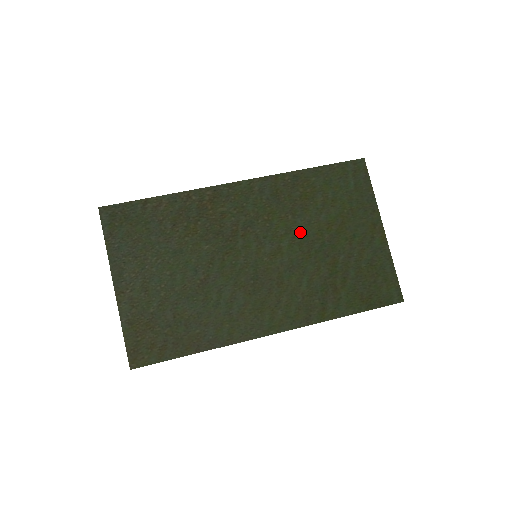
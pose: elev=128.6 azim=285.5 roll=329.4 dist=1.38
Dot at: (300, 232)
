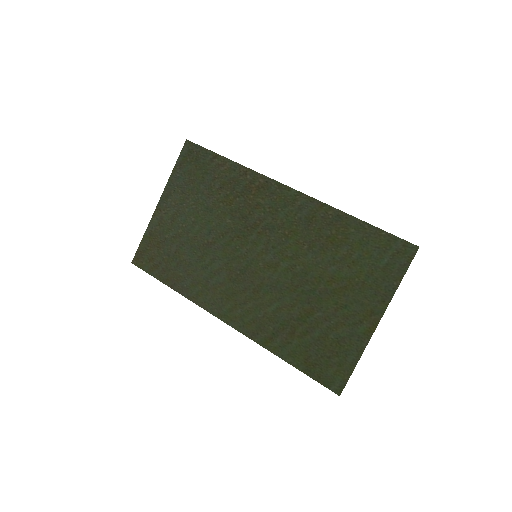
Dot at: (303, 265)
